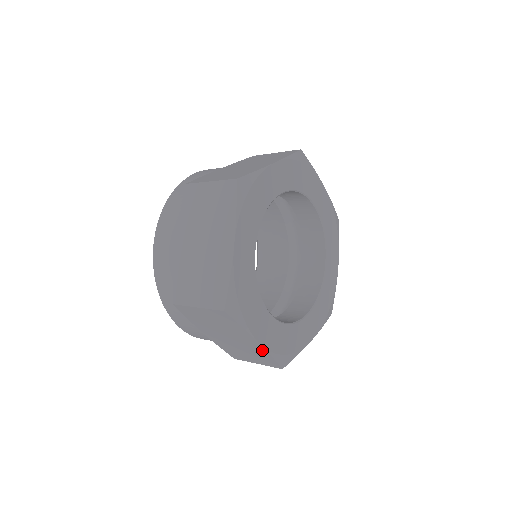
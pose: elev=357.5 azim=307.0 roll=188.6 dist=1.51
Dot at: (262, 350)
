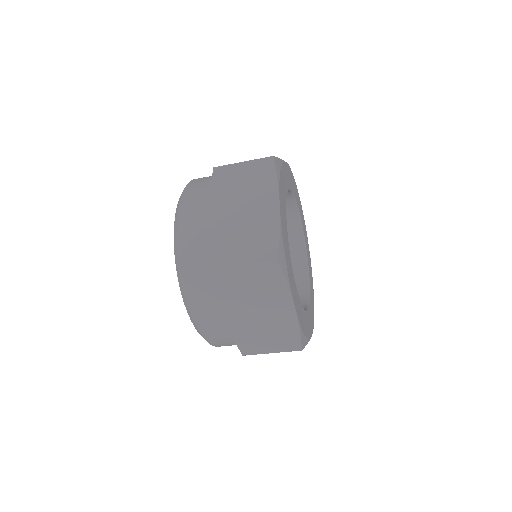
Dot at: (292, 320)
